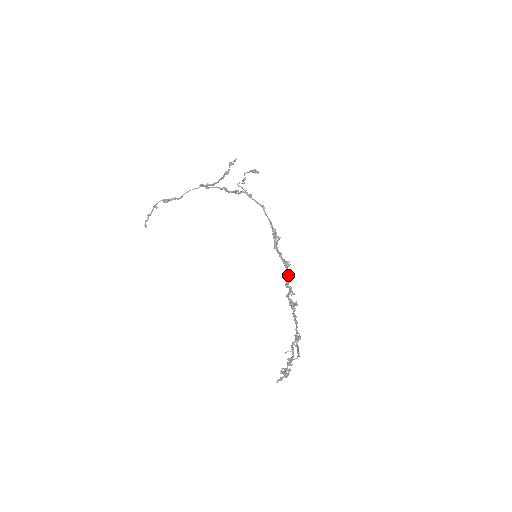
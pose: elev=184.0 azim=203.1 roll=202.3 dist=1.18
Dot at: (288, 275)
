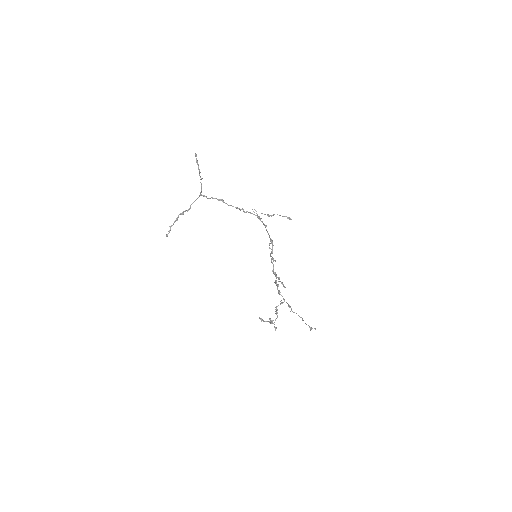
Dot at: occluded
